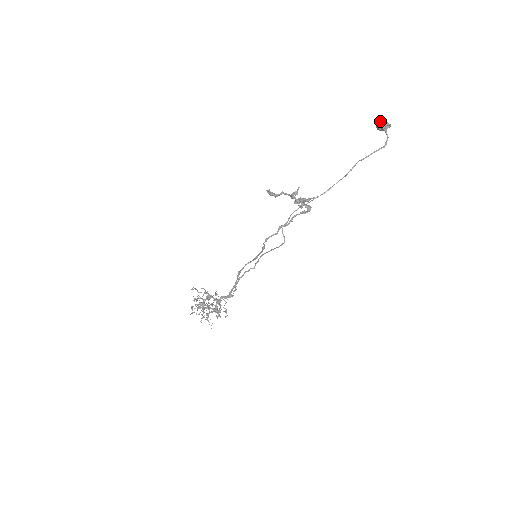
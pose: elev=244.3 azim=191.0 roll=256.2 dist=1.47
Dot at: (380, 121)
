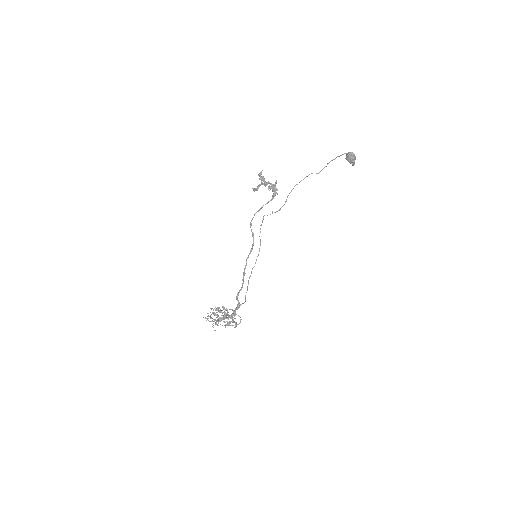
Dot at: occluded
